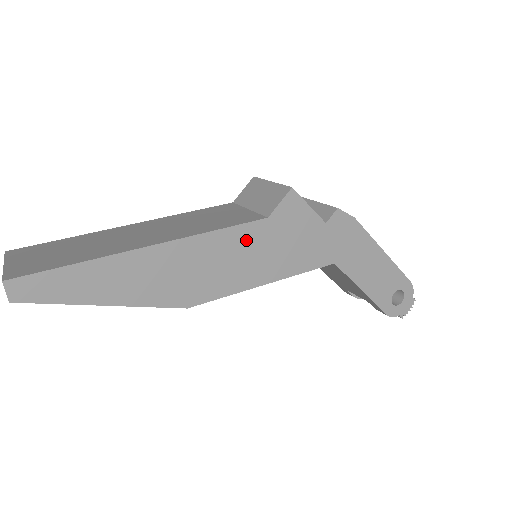
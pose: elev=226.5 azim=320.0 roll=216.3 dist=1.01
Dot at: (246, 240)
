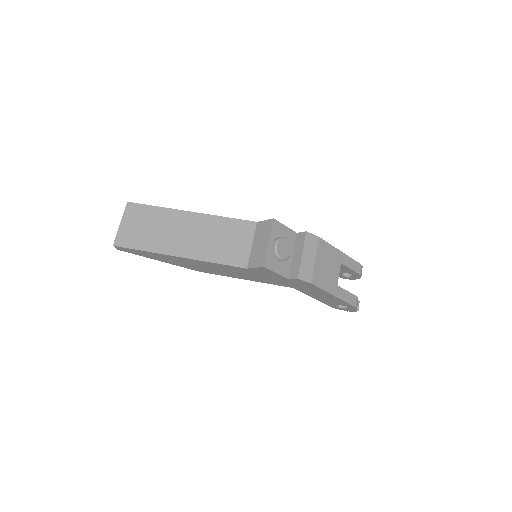
Dot at: (233, 269)
